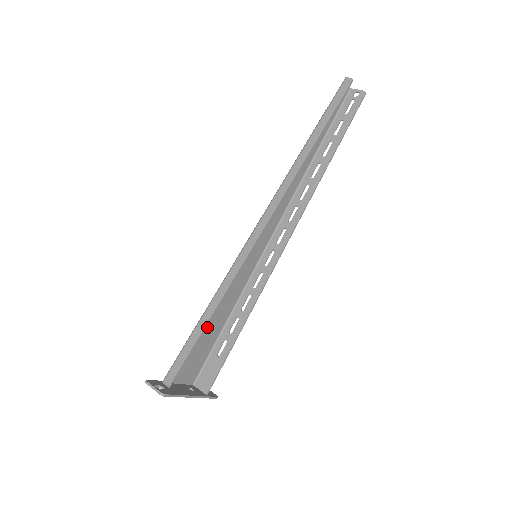
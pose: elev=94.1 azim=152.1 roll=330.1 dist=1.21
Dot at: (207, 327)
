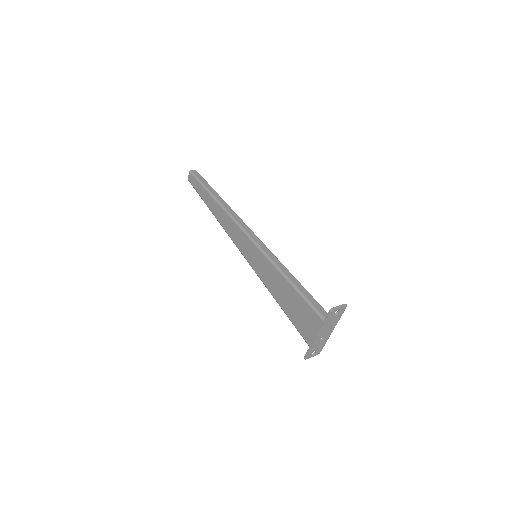
Dot at: (289, 295)
